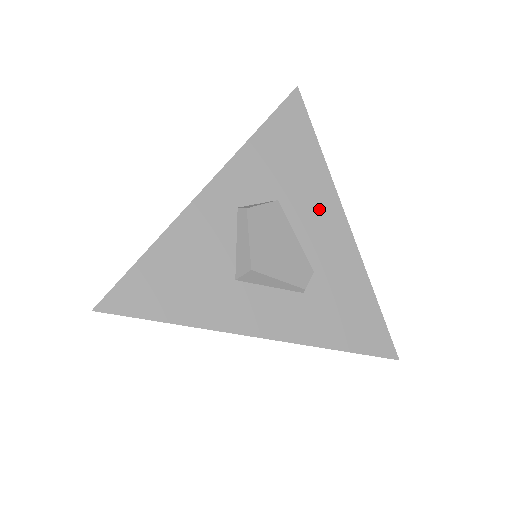
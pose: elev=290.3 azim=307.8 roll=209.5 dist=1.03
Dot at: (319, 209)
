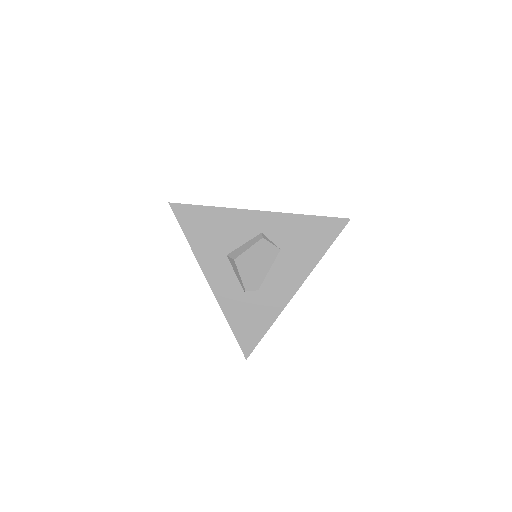
Dot at: (292, 273)
